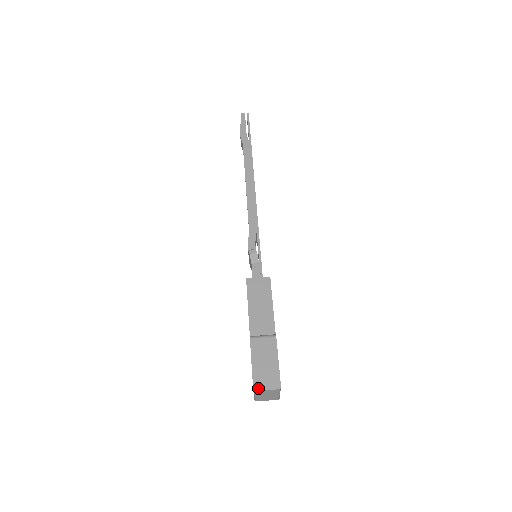
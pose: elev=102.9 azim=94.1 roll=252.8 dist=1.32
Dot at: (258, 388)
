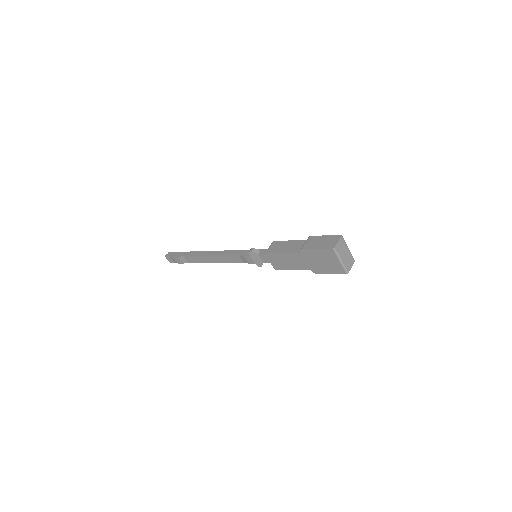
Dot at: (334, 246)
